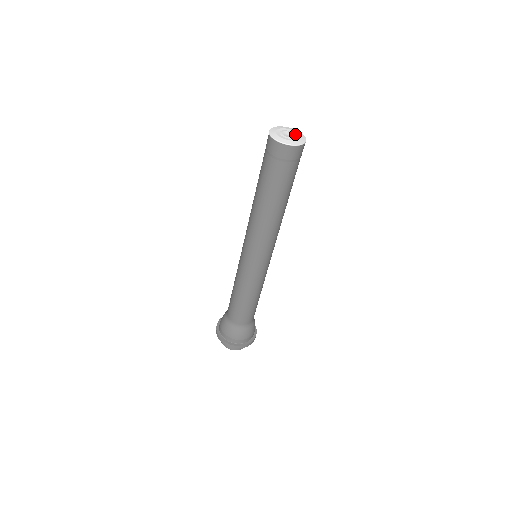
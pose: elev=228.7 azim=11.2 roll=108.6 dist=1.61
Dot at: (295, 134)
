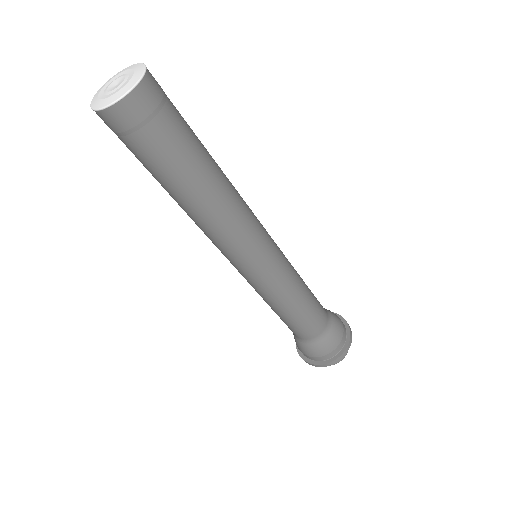
Dot at: (126, 80)
